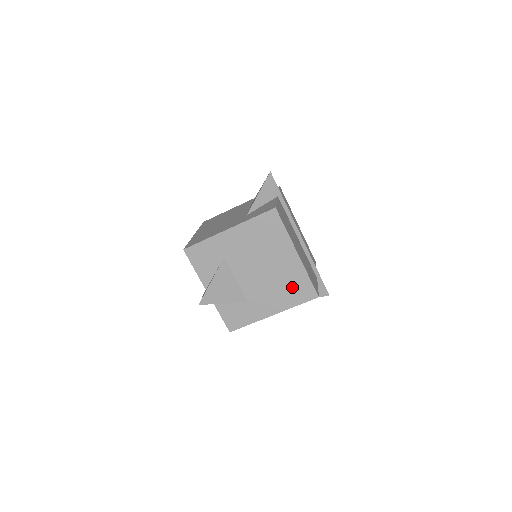
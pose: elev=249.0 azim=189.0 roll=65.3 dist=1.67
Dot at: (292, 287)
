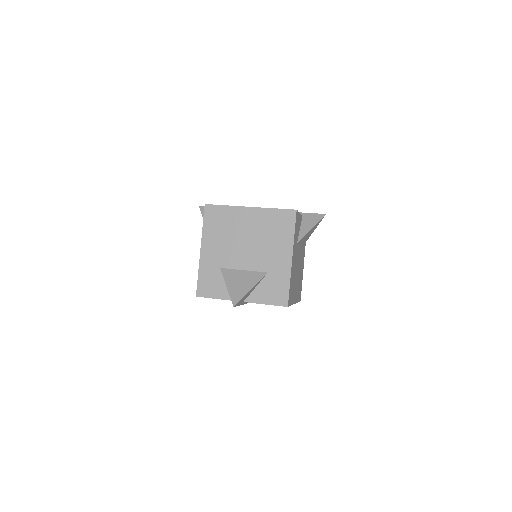
Dot at: (275, 227)
